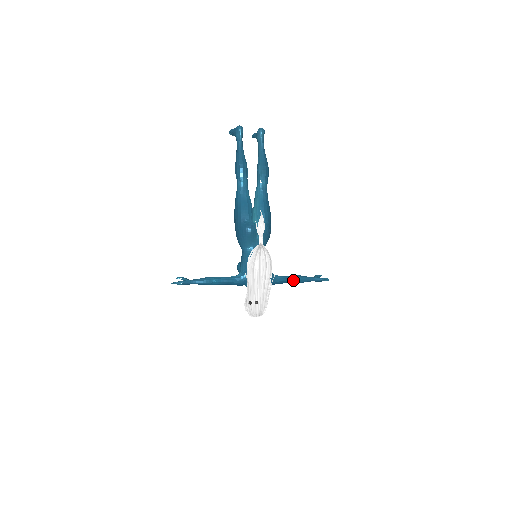
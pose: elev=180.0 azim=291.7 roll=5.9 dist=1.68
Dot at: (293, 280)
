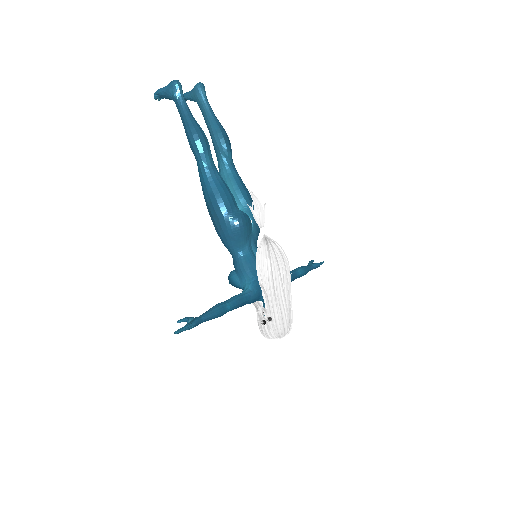
Dot at: (298, 274)
